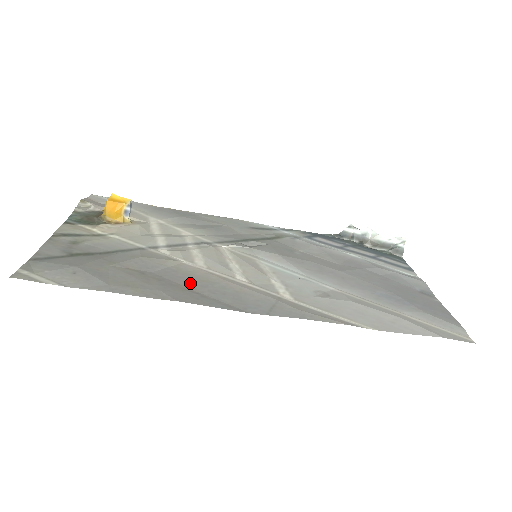
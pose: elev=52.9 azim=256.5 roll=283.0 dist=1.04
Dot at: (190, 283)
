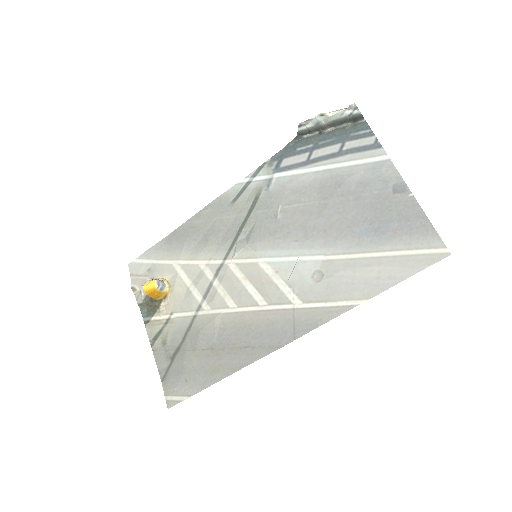
Dot at: (239, 337)
